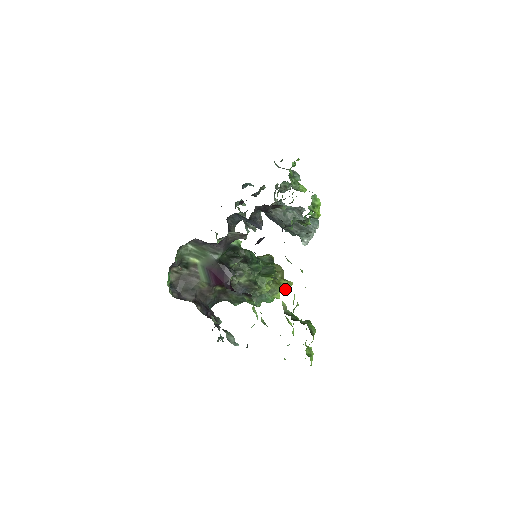
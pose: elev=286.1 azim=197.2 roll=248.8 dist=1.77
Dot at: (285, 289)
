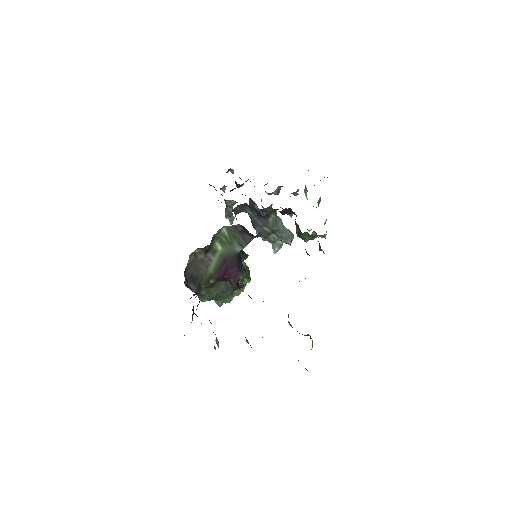
Dot at: occluded
